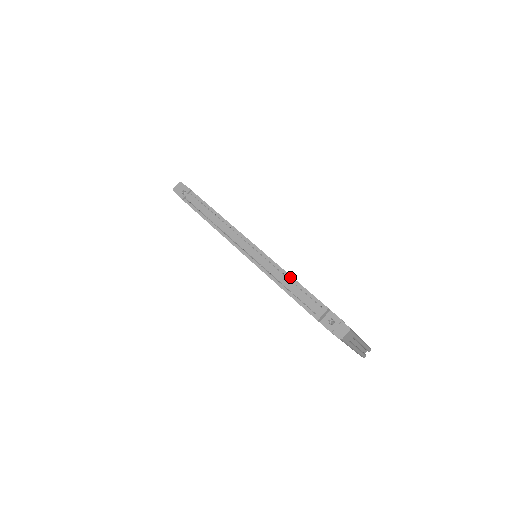
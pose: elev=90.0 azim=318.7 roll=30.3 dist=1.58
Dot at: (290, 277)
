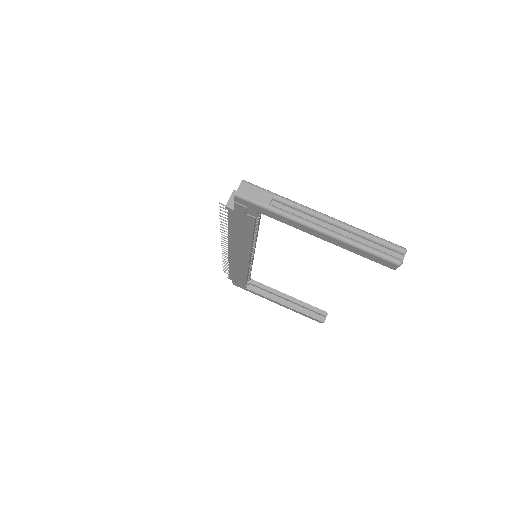
Dot at: occluded
